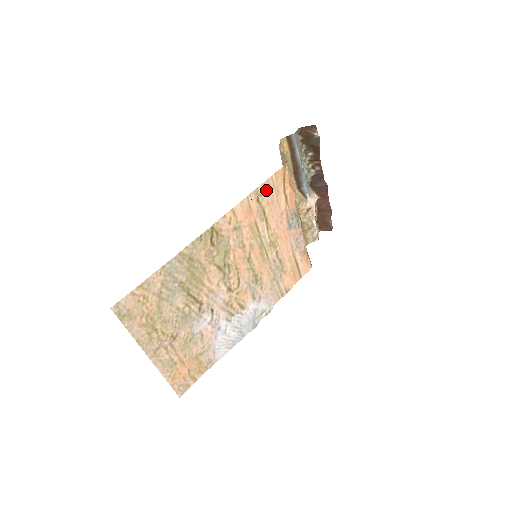
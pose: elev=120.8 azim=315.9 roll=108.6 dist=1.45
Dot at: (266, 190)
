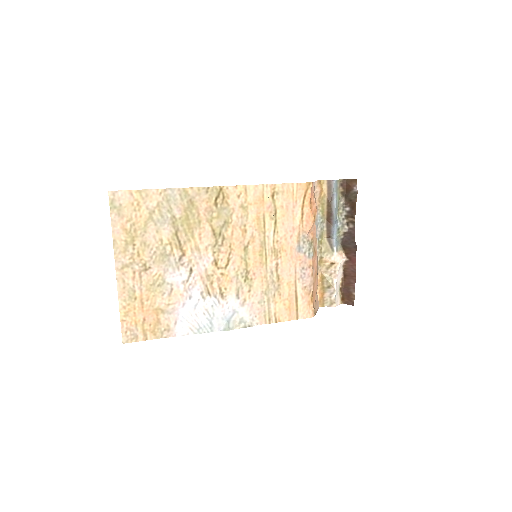
Dot at: (284, 193)
